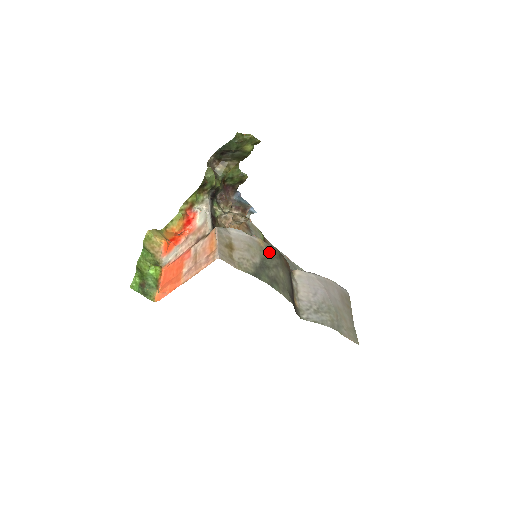
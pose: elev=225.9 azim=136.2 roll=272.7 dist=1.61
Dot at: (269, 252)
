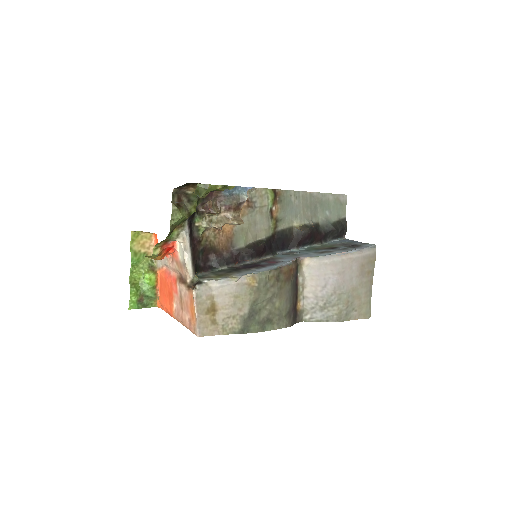
Dot at: (262, 286)
